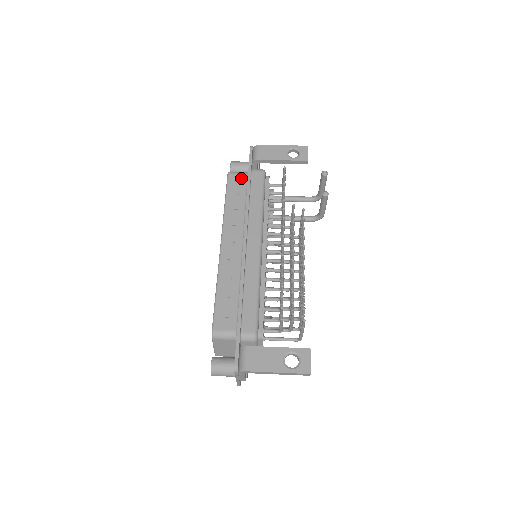
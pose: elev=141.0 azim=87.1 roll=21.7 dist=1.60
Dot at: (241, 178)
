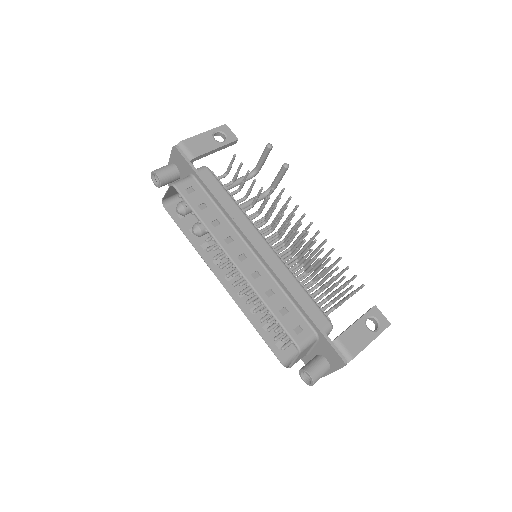
Dot at: (192, 185)
